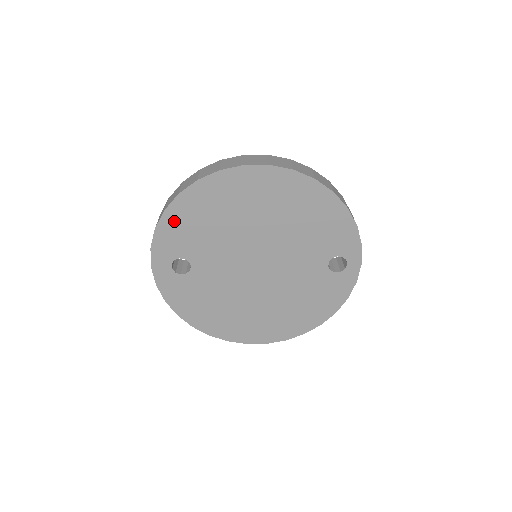
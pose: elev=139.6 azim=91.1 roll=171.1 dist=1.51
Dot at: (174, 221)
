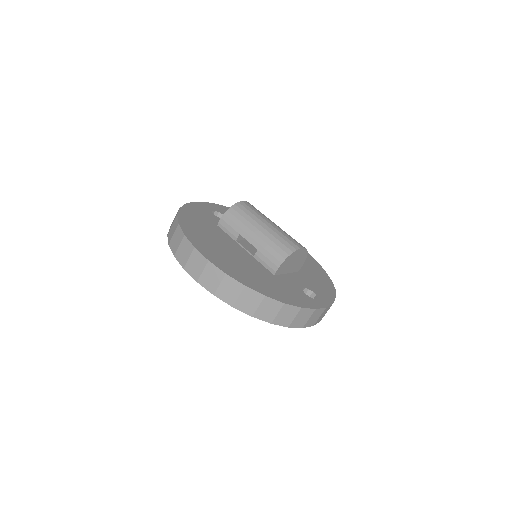
Dot at: occluded
